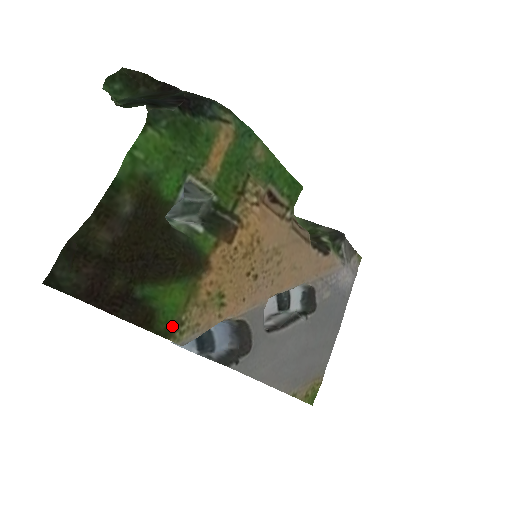
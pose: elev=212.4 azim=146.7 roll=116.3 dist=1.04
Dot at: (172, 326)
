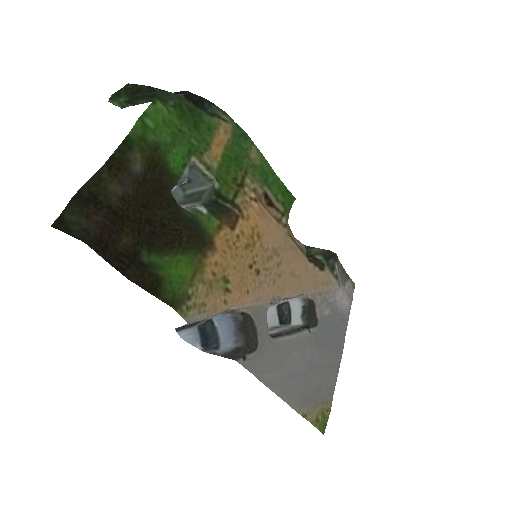
Dot at: (179, 297)
